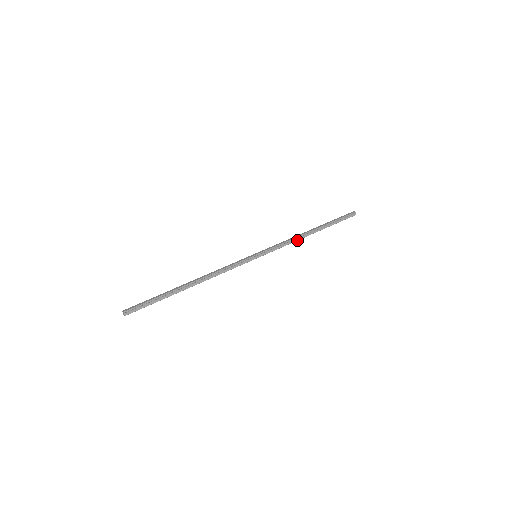
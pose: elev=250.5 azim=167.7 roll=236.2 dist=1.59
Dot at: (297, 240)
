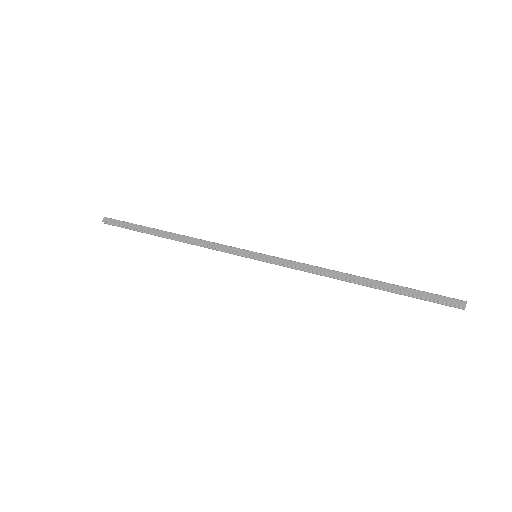
Dot at: occluded
